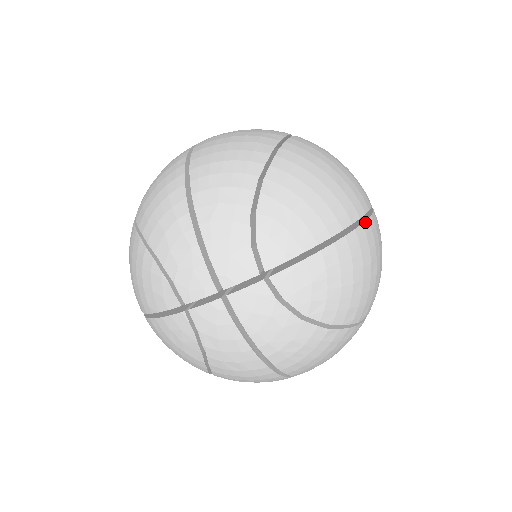
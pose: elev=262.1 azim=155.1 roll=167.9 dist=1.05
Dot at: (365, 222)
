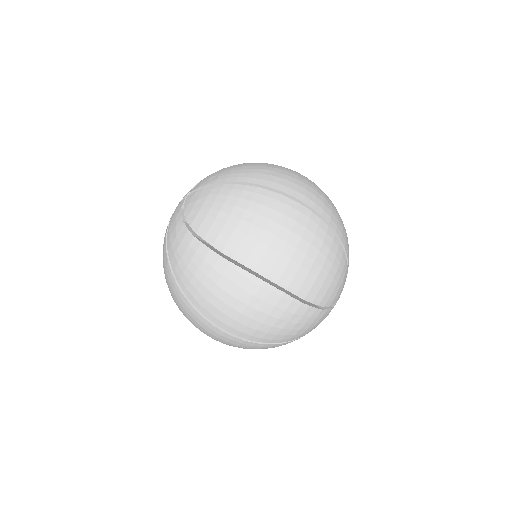
Dot at: (263, 189)
